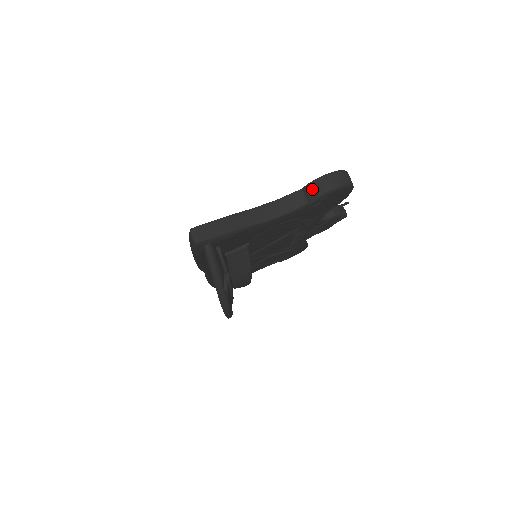
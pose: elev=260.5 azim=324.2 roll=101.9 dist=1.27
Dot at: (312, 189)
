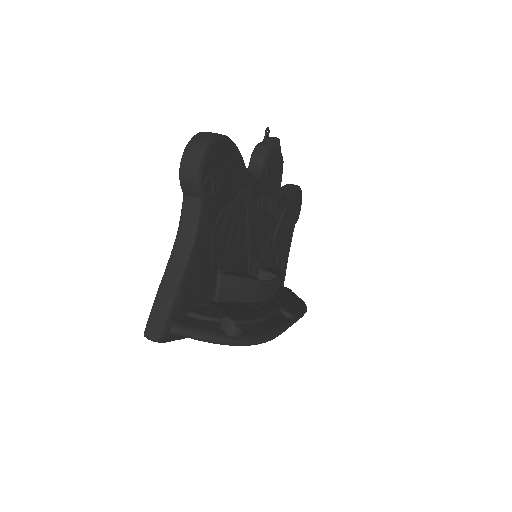
Dot at: (187, 186)
